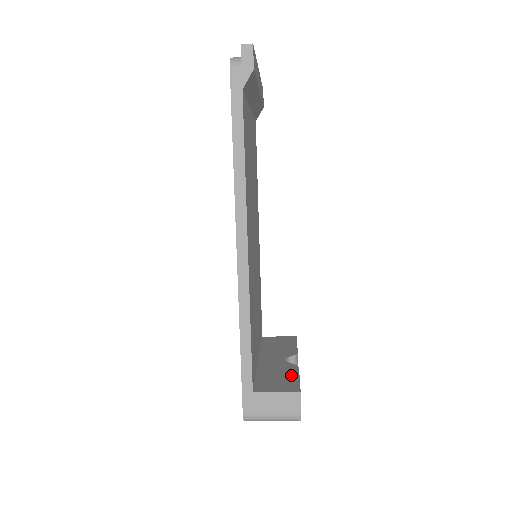
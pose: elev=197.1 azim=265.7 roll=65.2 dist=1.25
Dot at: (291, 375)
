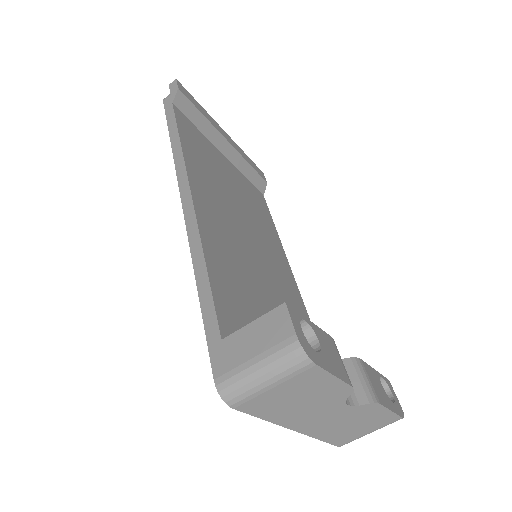
Dot at: occluded
